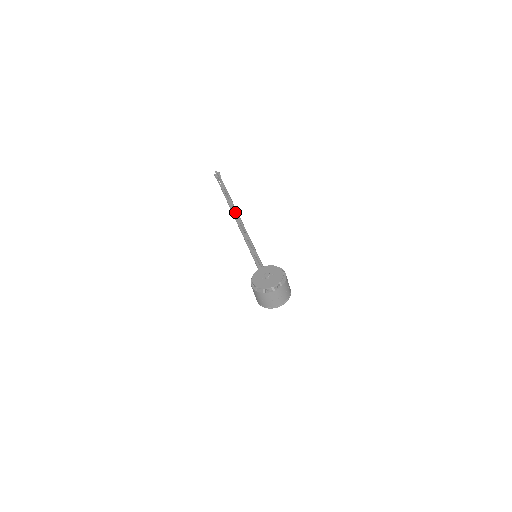
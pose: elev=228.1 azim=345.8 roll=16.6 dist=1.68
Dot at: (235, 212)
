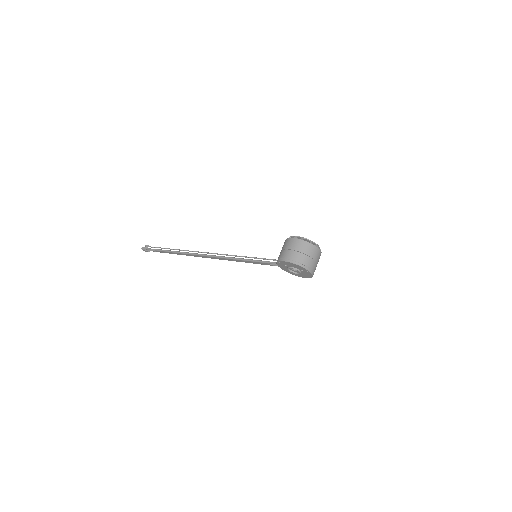
Dot at: (198, 251)
